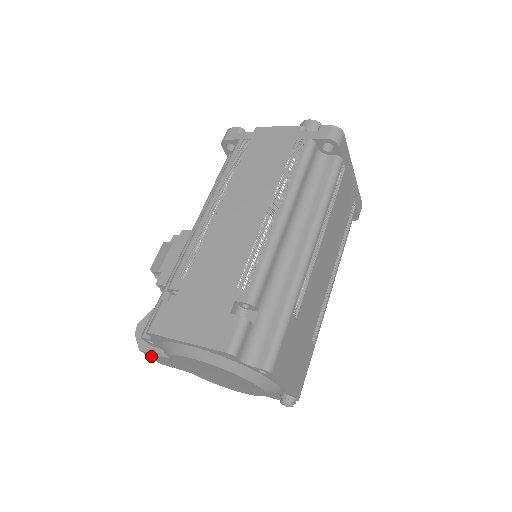
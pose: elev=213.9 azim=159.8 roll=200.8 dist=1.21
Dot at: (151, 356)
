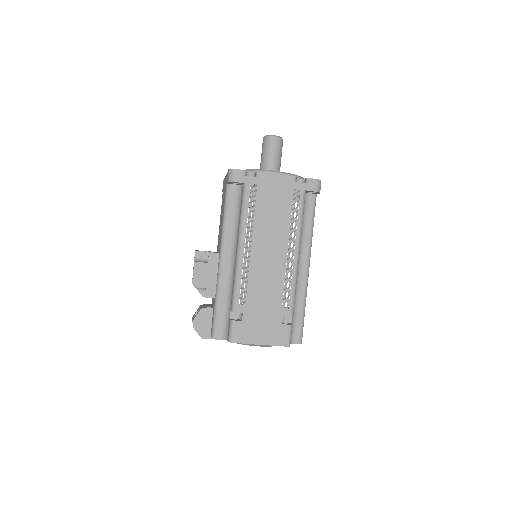
Dot at: occluded
